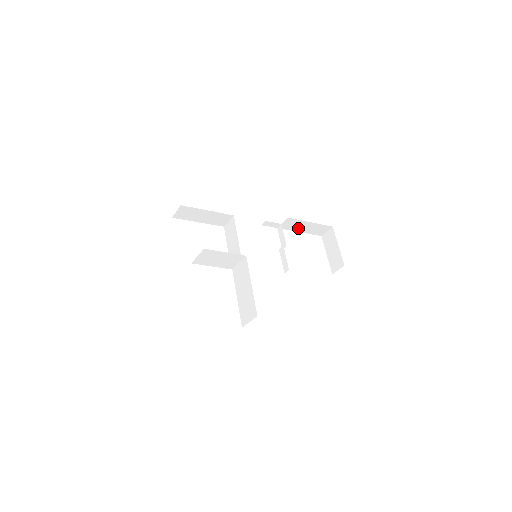
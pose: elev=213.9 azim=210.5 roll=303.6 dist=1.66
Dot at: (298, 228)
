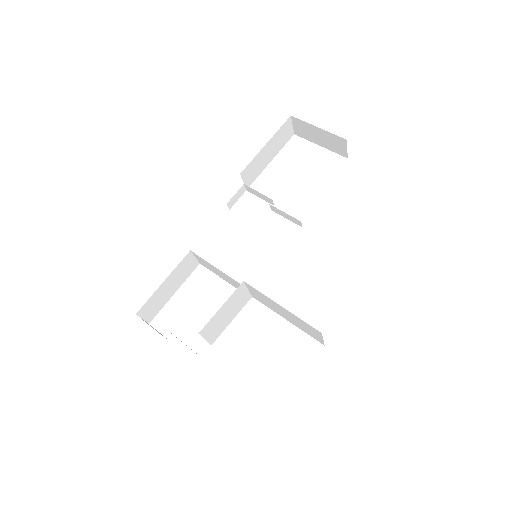
Dot at: (263, 163)
